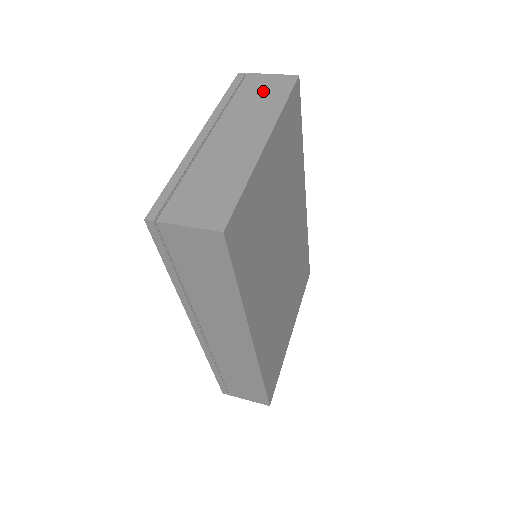
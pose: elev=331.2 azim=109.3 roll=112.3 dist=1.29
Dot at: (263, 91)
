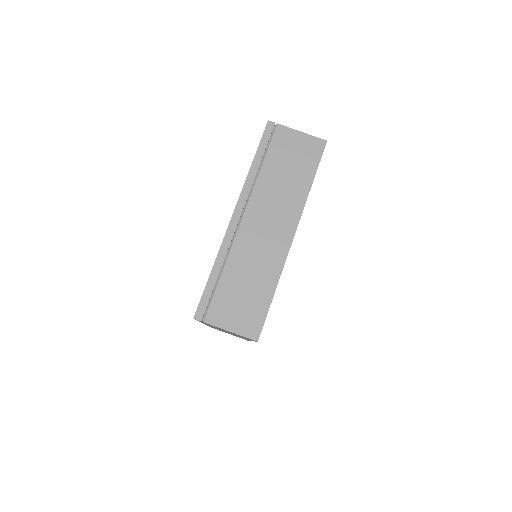
Dot at: (292, 160)
